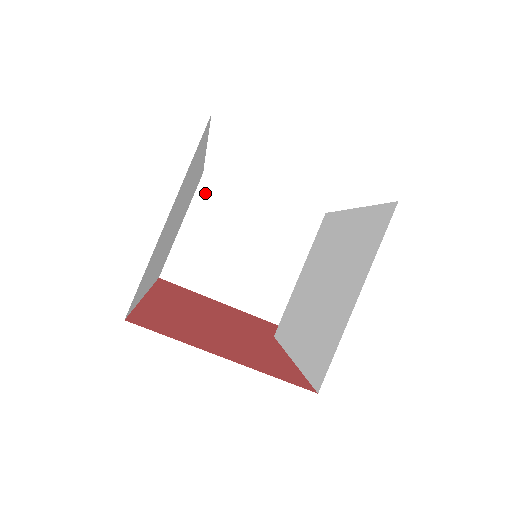
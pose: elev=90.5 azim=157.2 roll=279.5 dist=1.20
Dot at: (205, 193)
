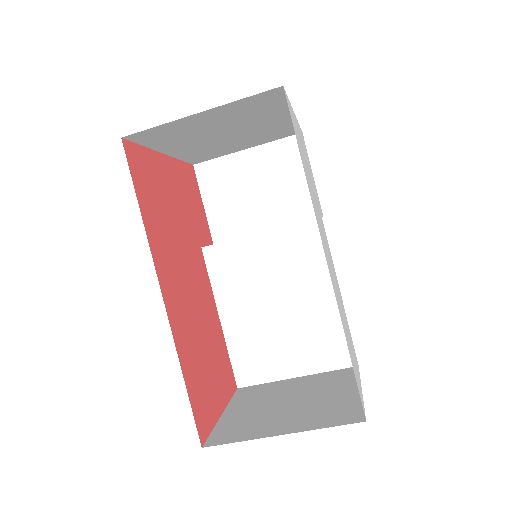
Dot at: (259, 98)
